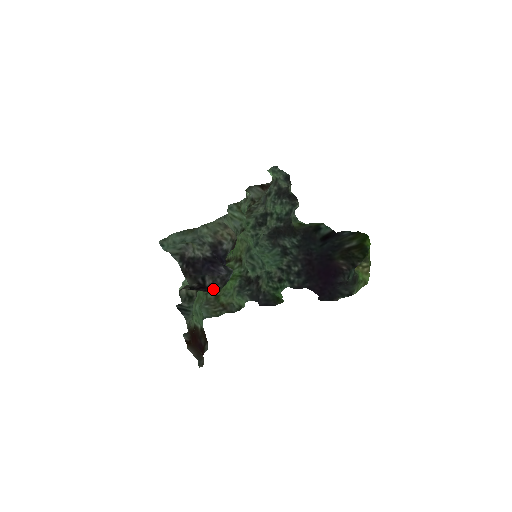
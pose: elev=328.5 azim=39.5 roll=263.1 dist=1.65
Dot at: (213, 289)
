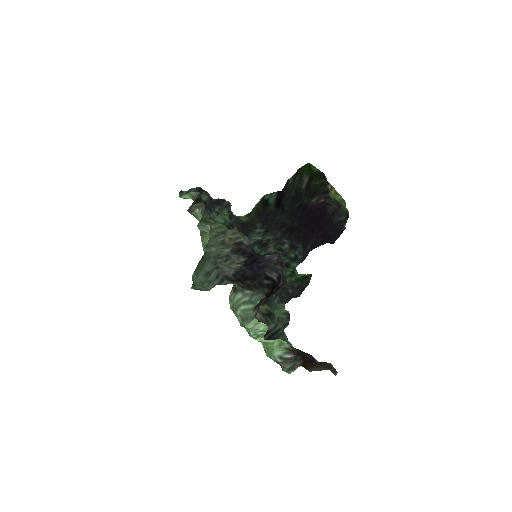
Dot at: (282, 280)
